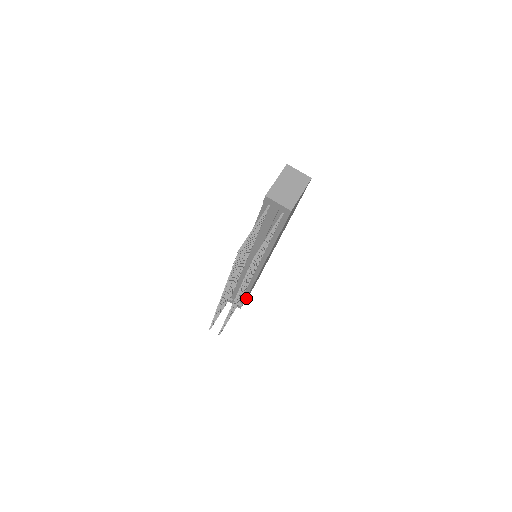
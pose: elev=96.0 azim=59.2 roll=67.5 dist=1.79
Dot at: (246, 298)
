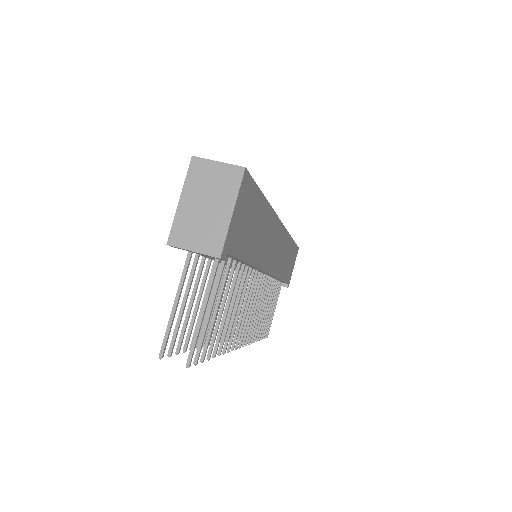
Dot at: (288, 276)
